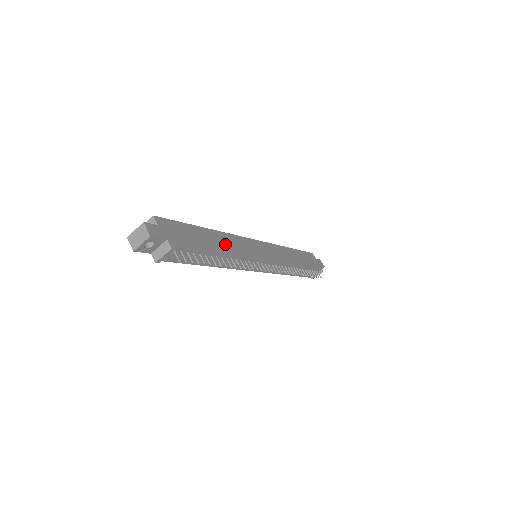
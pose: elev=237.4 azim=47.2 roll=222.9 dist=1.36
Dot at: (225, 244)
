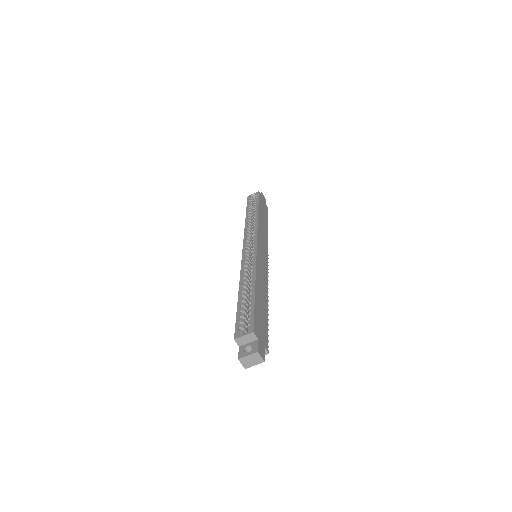
Dot at: (262, 288)
